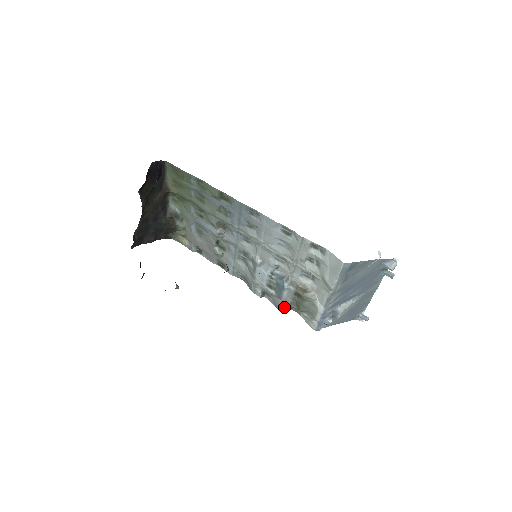
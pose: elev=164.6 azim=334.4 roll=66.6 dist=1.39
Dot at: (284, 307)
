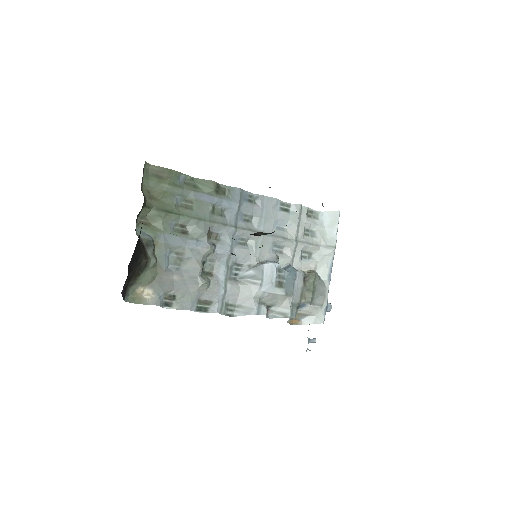
Dot at: (294, 308)
